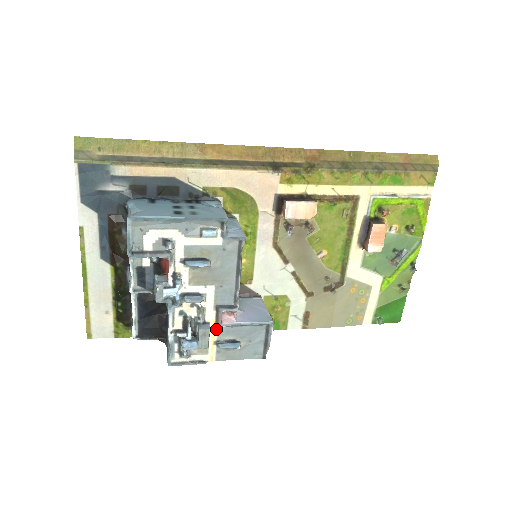
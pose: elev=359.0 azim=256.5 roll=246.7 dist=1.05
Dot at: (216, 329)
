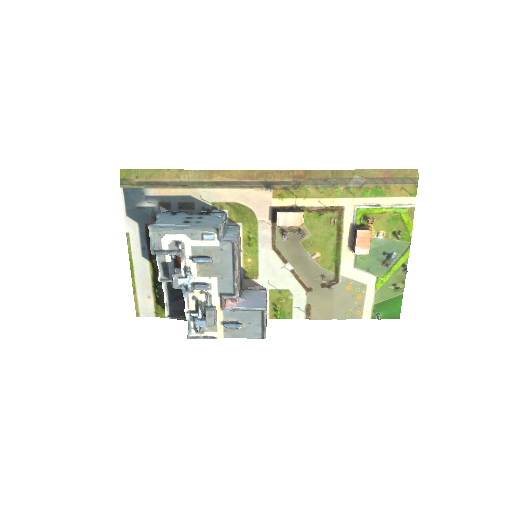
Dot at: (222, 312)
